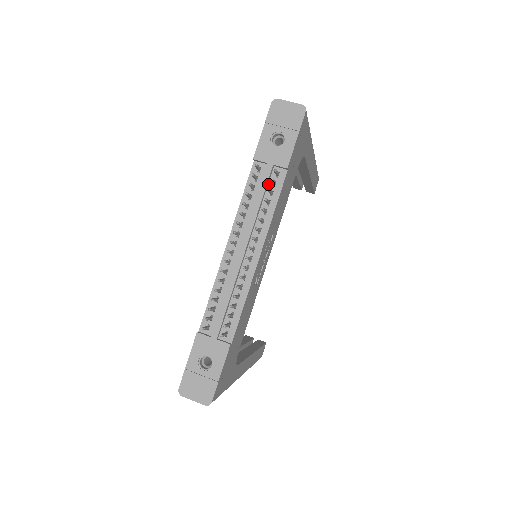
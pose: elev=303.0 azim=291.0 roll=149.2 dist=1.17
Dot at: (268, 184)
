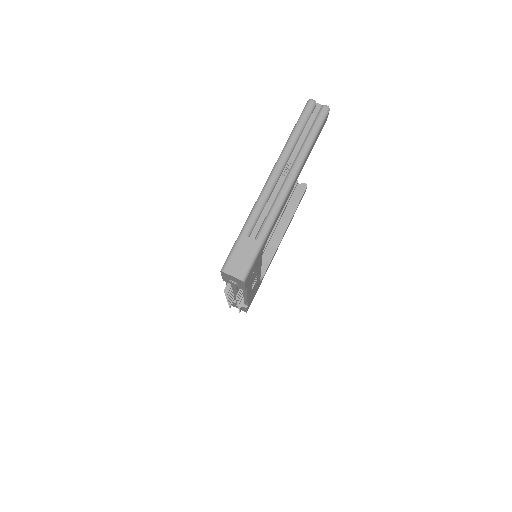
Dot at: occluded
